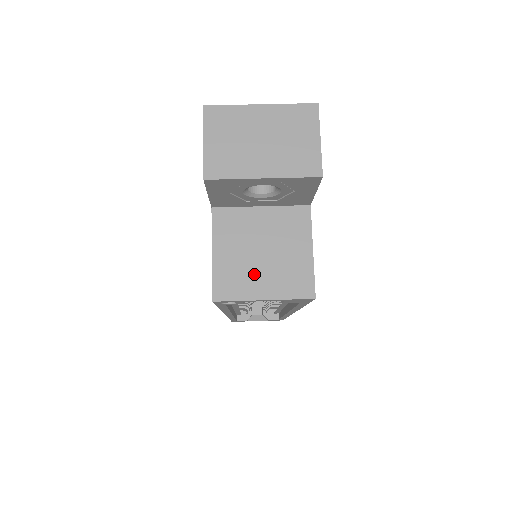
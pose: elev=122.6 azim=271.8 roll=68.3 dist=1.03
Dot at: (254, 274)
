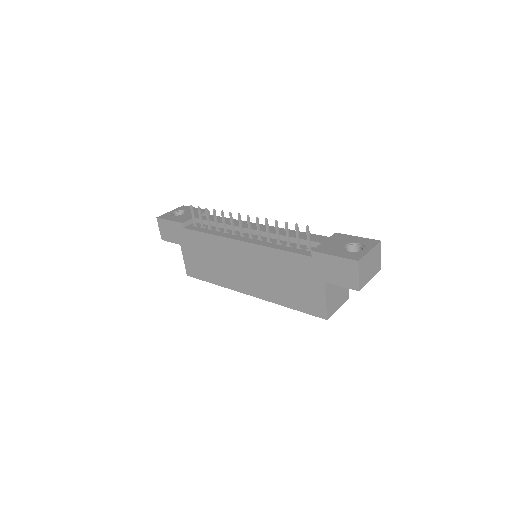
Dot at: (336, 301)
